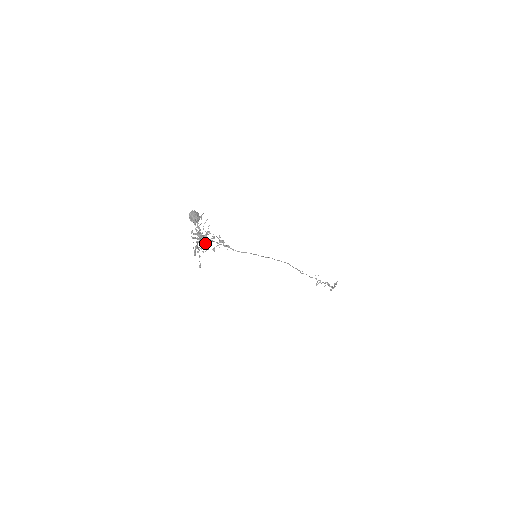
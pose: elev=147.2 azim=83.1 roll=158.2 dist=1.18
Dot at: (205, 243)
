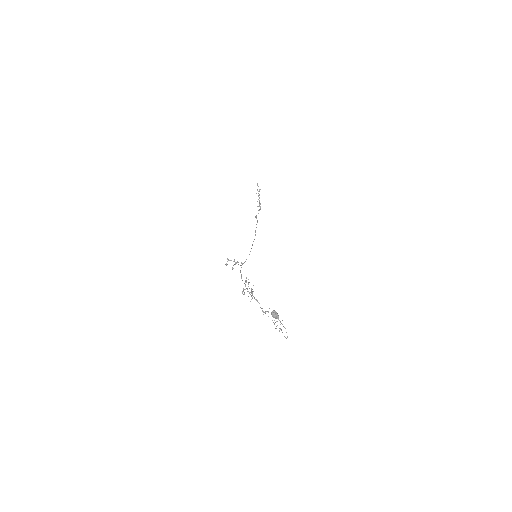
Dot at: occluded
